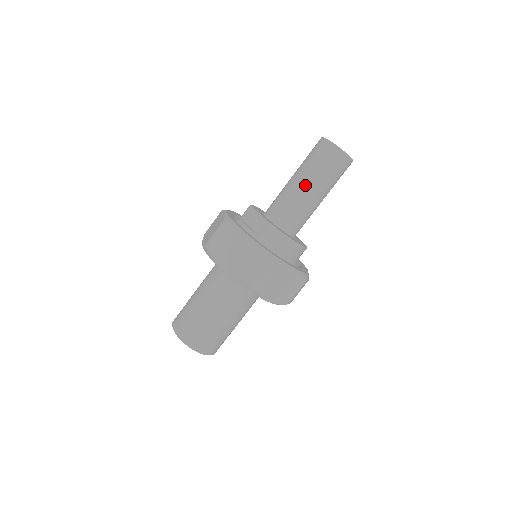
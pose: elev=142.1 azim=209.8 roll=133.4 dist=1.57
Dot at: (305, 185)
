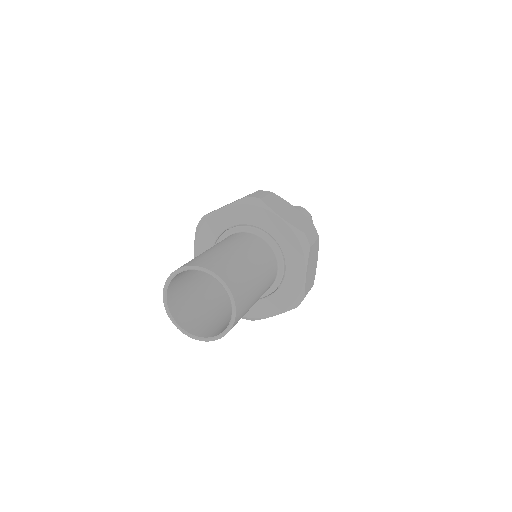
Dot at: occluded
